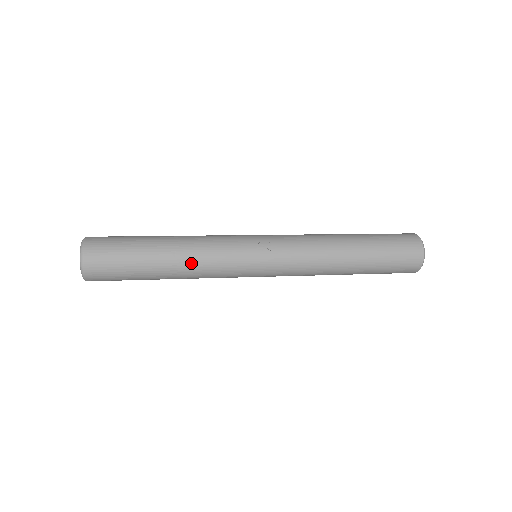
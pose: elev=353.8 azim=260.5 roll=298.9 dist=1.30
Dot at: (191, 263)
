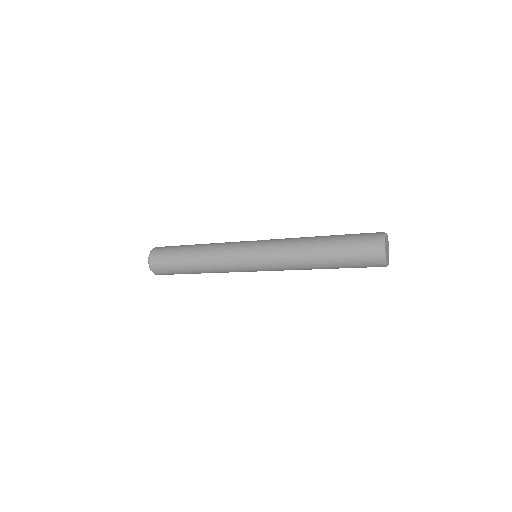
Dot at: (209, 247)
